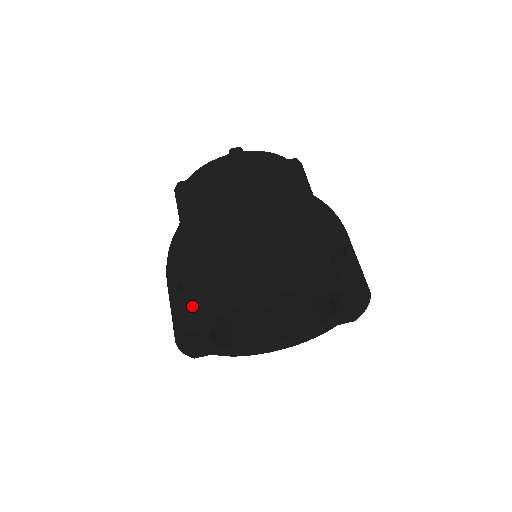
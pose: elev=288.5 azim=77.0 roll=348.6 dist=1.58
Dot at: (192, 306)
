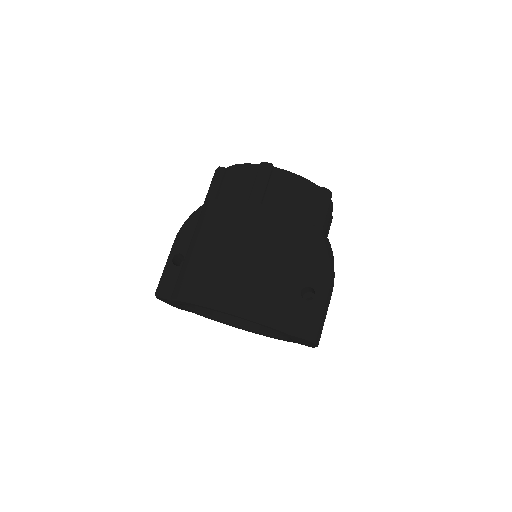
Dot at: (174, 280)
